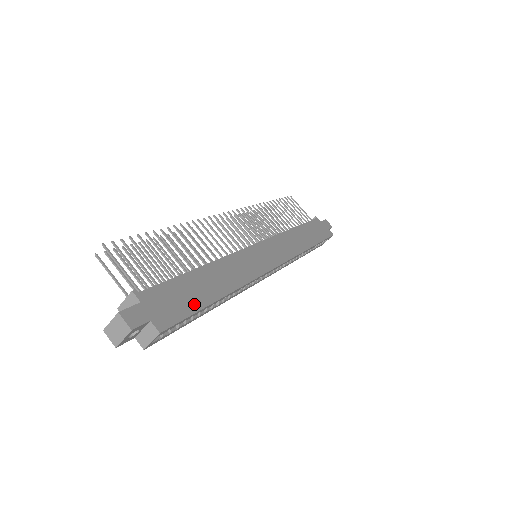
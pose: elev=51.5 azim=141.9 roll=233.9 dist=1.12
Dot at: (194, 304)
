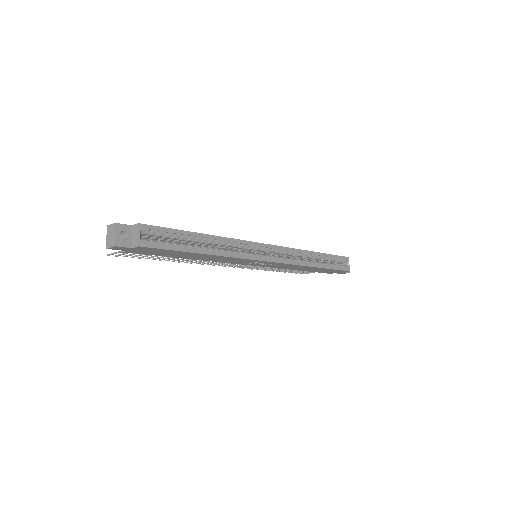
Dot at: occluded
